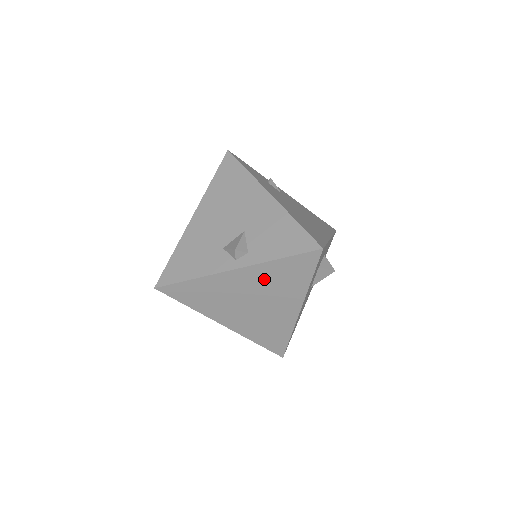
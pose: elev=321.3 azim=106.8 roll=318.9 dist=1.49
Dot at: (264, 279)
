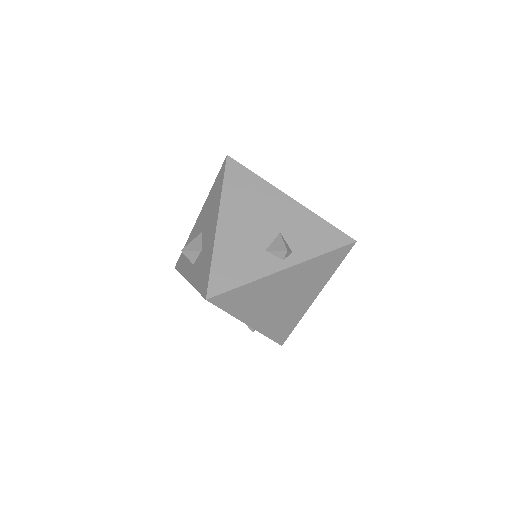
Dot at: (304, 274)
